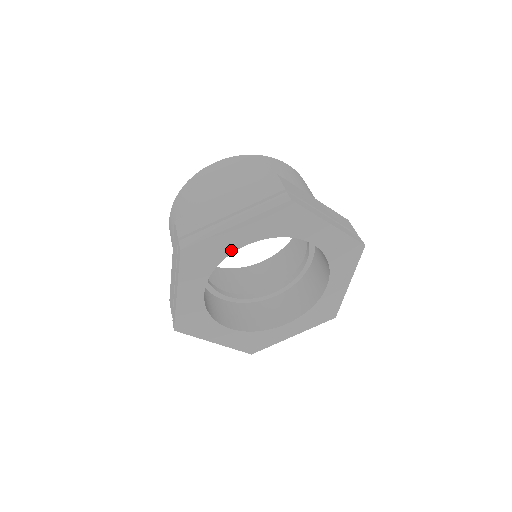
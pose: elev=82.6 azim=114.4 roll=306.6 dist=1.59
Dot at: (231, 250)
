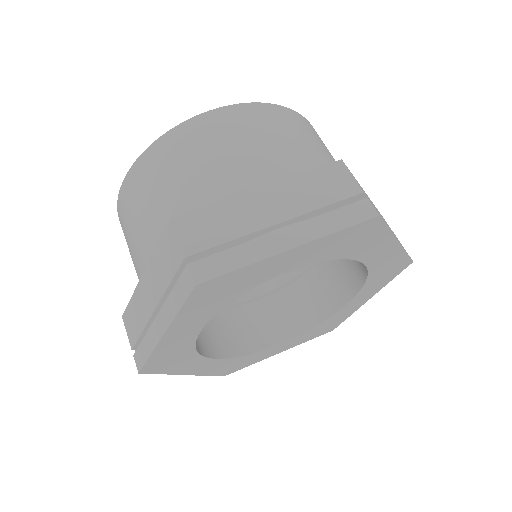
Dot at: (266, 278)
